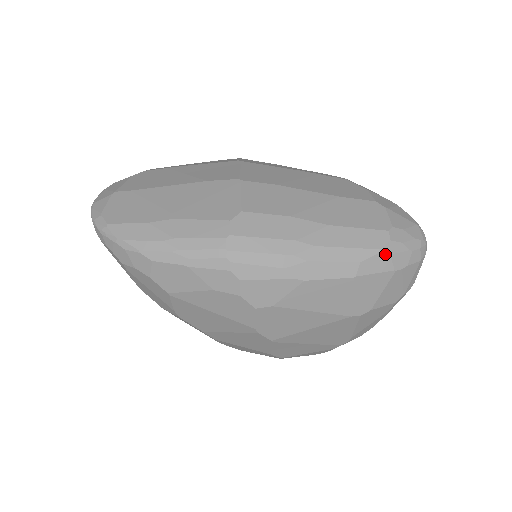
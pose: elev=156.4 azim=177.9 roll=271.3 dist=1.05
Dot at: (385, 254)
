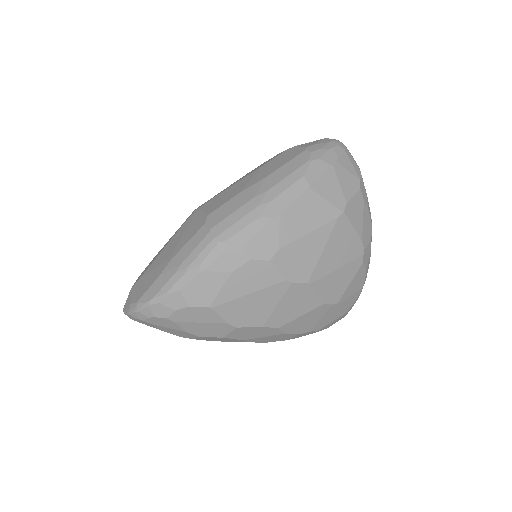
Dot at: (315, 161)
